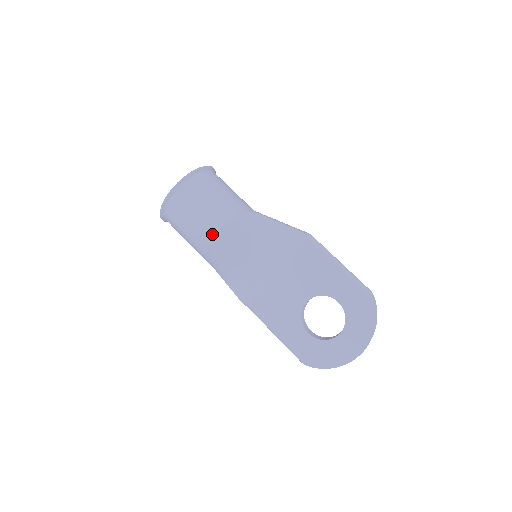
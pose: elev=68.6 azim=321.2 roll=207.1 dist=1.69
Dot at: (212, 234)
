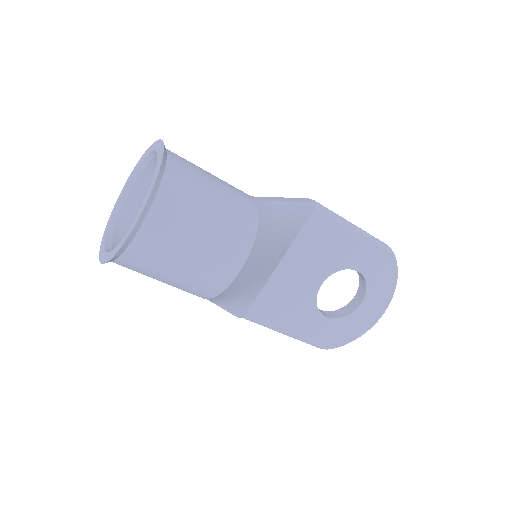
Dot at: (234, 268)
